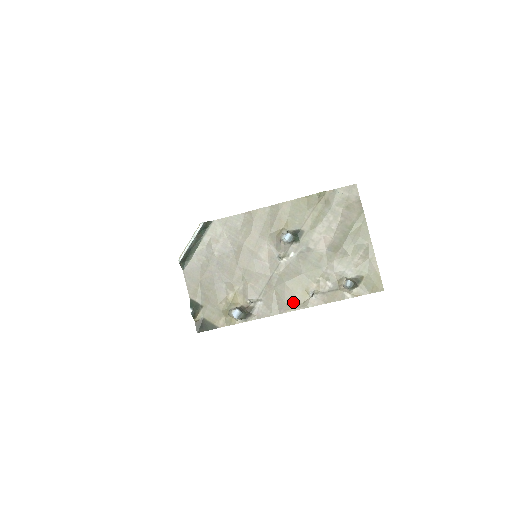
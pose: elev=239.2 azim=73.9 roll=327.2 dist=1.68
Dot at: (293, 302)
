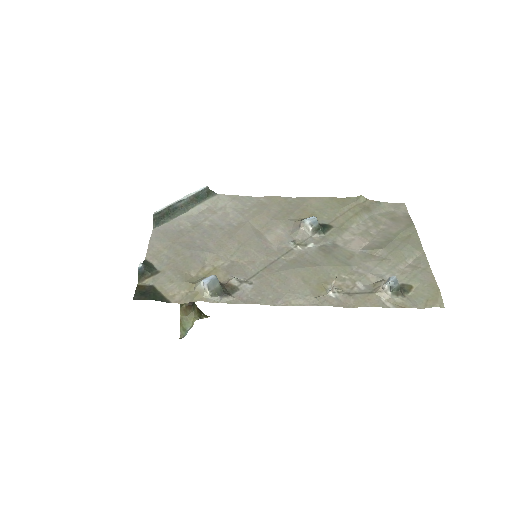
Dot at: (300, 293)
